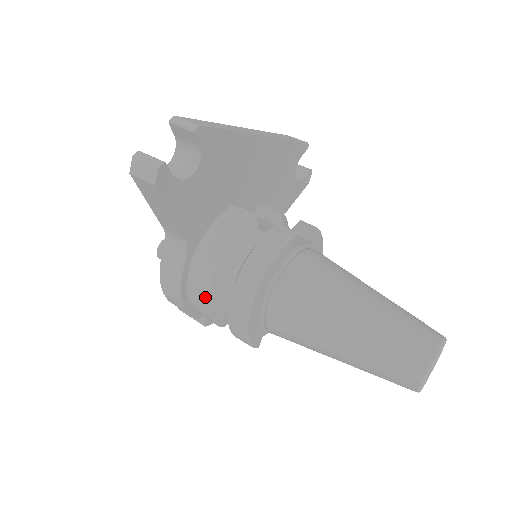
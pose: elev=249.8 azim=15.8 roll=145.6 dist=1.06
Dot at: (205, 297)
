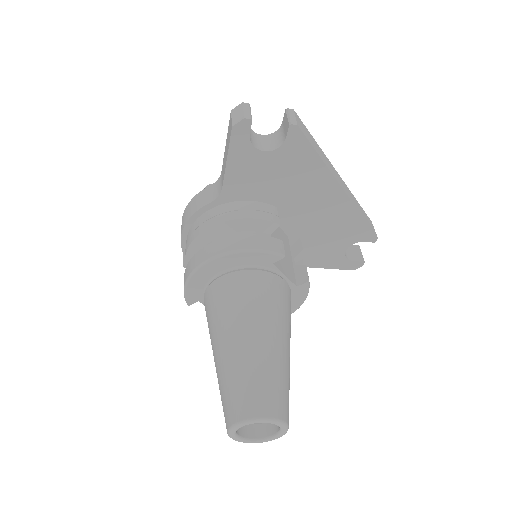
Dot at: (195, 235)
